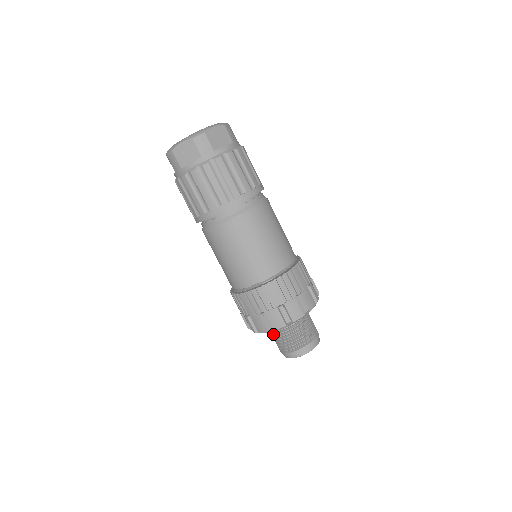
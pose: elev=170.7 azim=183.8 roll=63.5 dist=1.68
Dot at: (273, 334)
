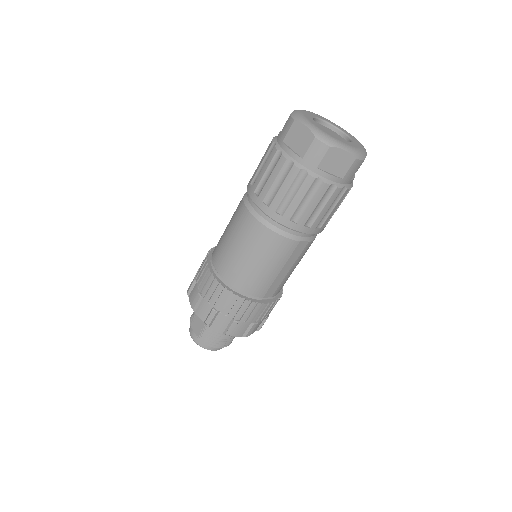
Dot at: occluded
